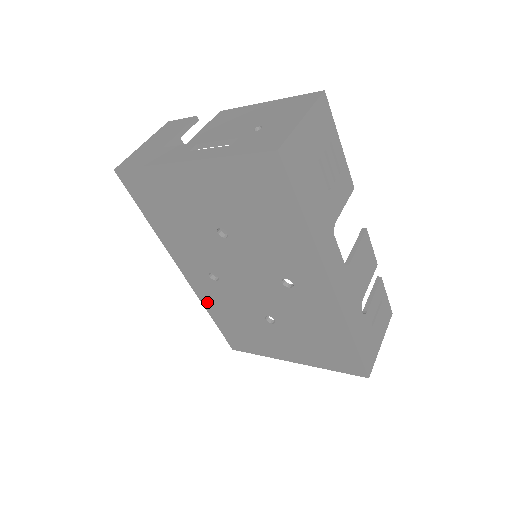
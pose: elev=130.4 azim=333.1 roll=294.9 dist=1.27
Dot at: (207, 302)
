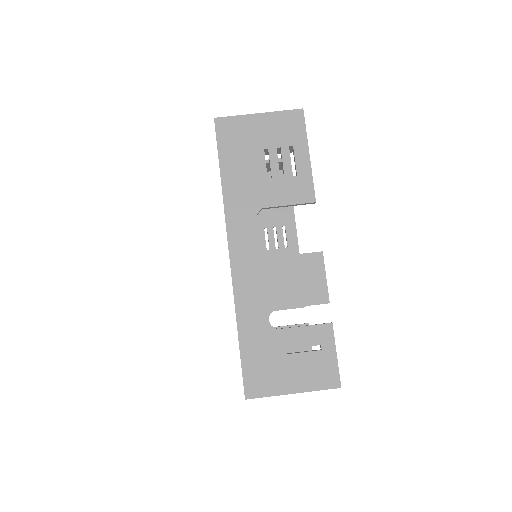
Dot at: occluded
